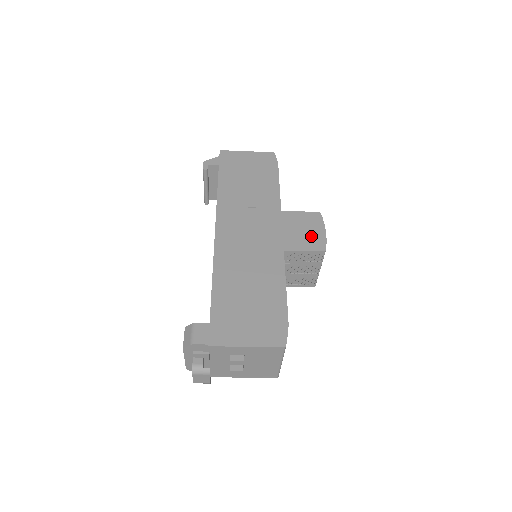
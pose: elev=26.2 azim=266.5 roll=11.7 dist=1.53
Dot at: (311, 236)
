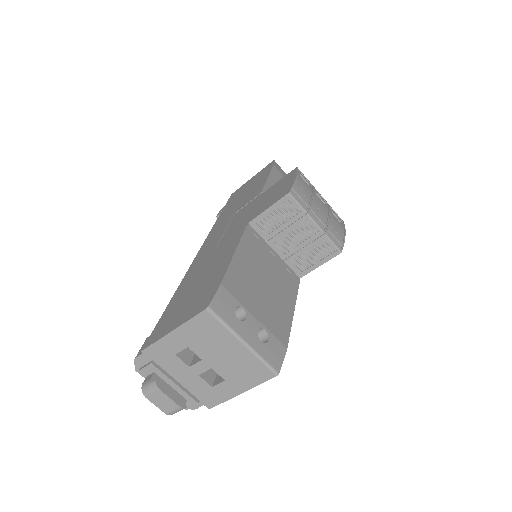
Dot at: (279, 192)
